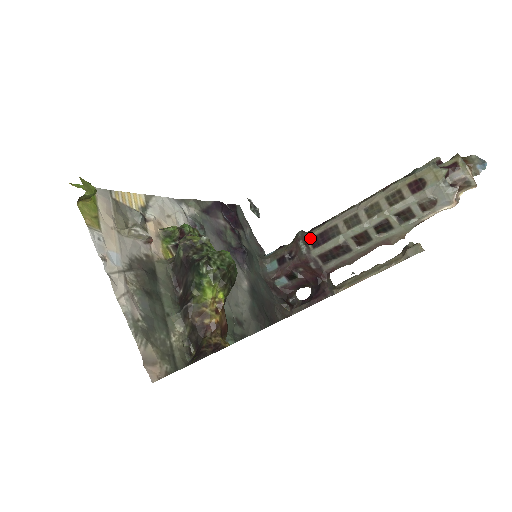
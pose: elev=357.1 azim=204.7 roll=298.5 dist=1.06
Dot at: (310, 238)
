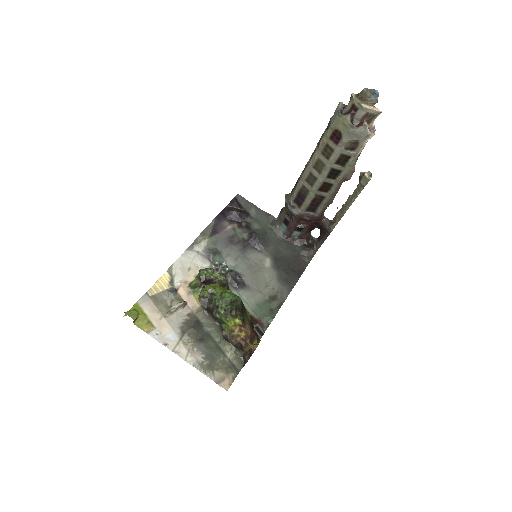
Dot at: (293, 201)
